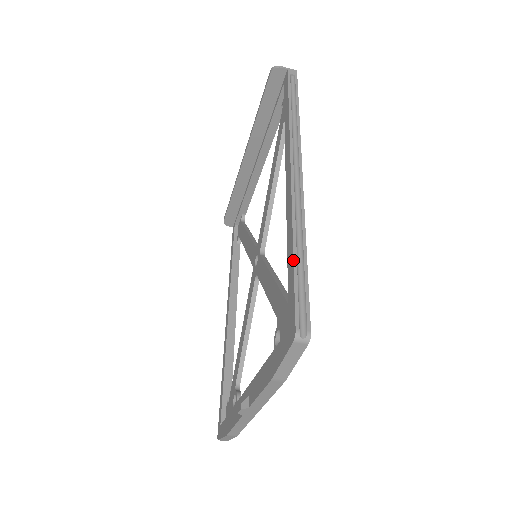
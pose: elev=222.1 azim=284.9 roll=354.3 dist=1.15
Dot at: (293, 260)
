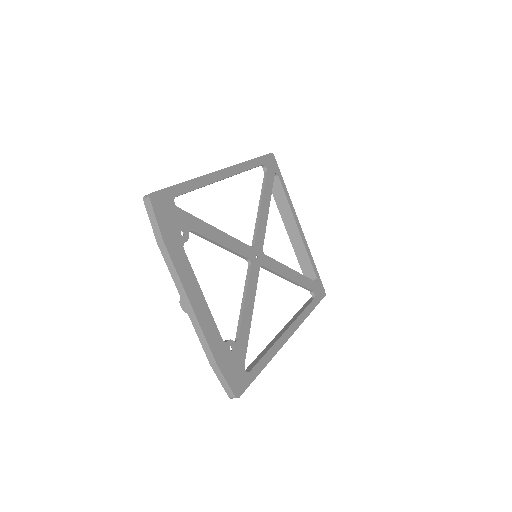
Dot at: occluded
